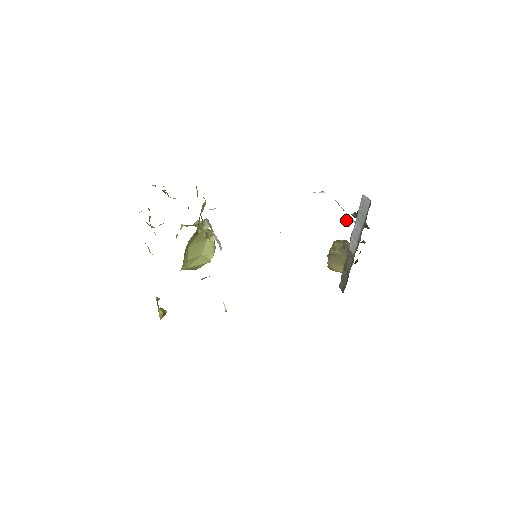
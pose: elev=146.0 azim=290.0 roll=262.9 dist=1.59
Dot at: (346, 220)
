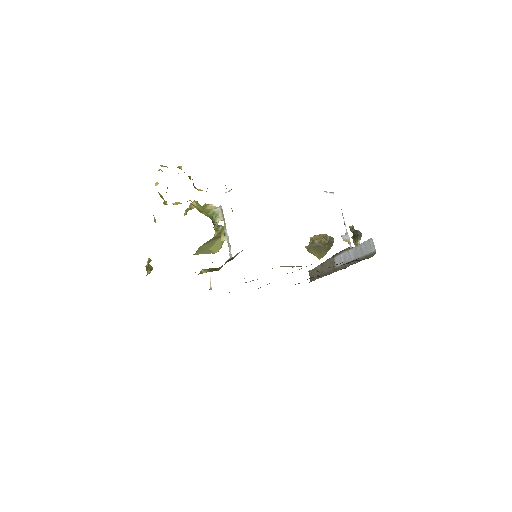
Dot at: (344, 240)
